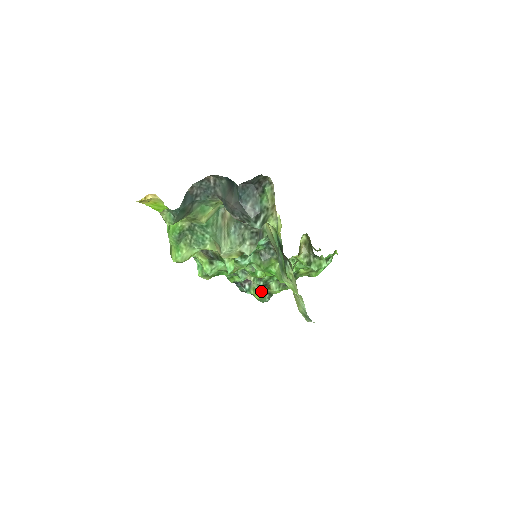
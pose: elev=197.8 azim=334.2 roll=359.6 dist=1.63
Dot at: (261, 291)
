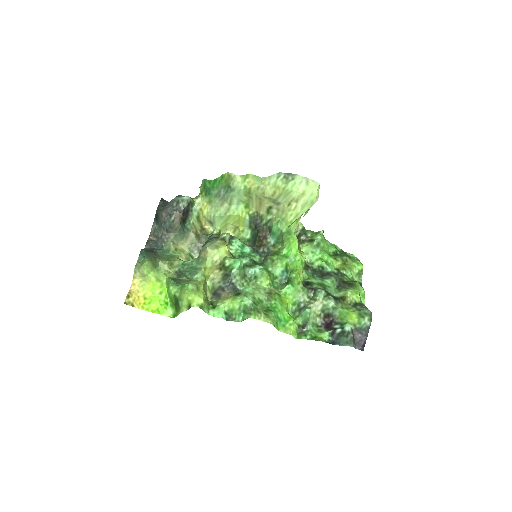
Dot at: (344, 308)
